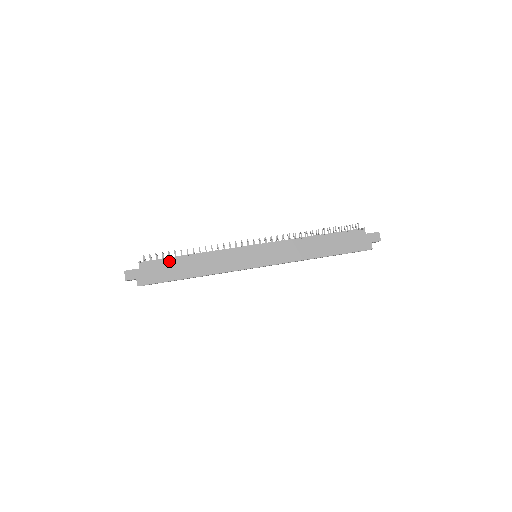
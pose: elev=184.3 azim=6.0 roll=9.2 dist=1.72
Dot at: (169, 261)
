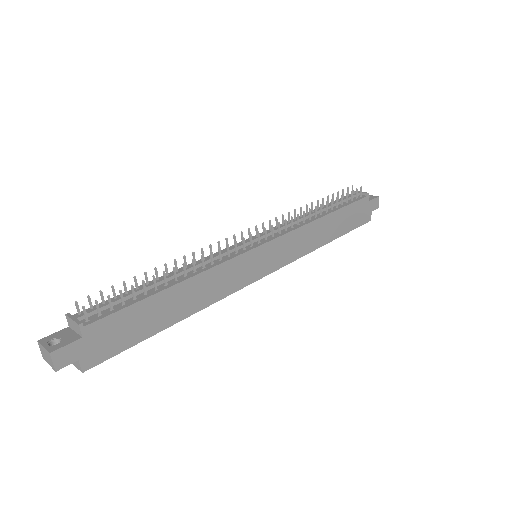
Dot at: (138, 305)
